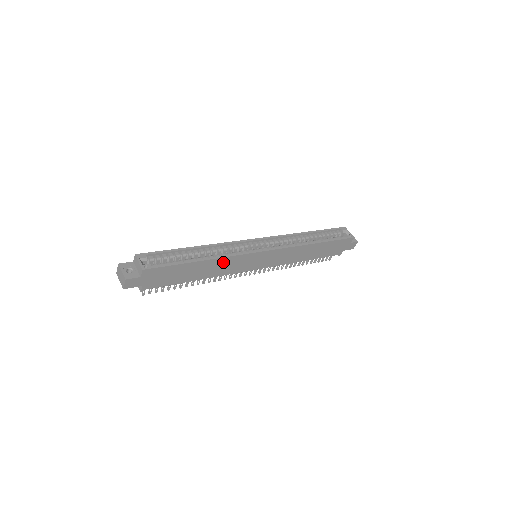
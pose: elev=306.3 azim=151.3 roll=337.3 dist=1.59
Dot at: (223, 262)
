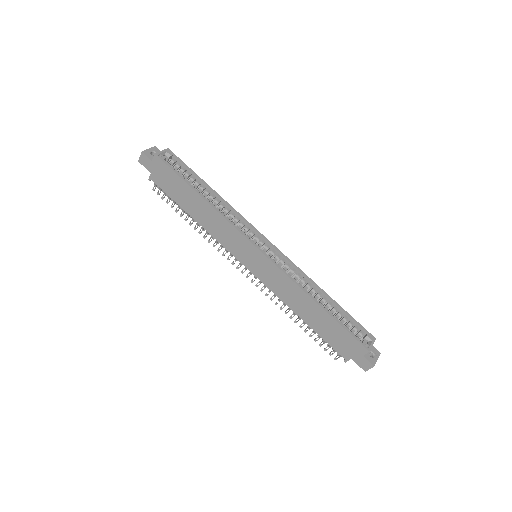
Dot at: (217, 219)
